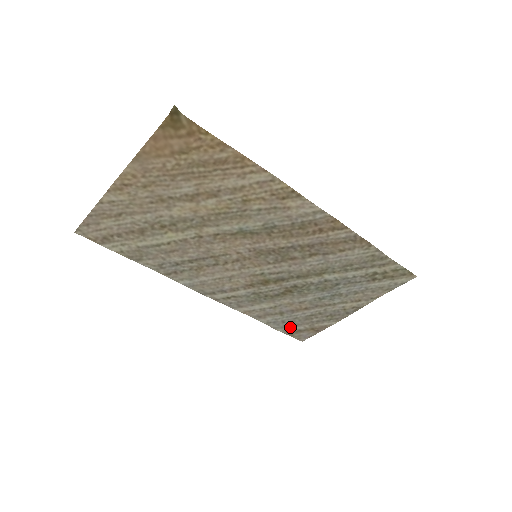
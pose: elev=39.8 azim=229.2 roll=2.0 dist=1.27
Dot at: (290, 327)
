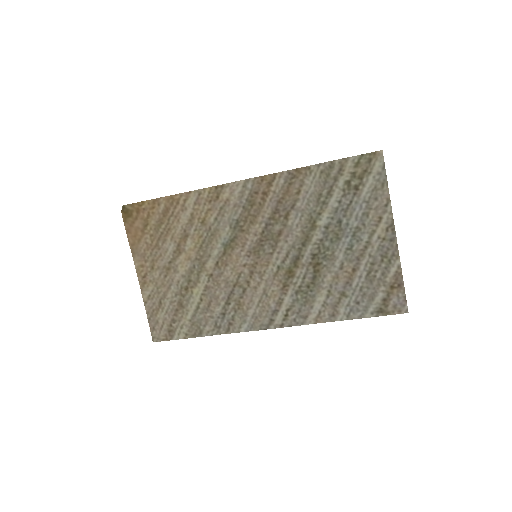
Dot at: (371, 304)
